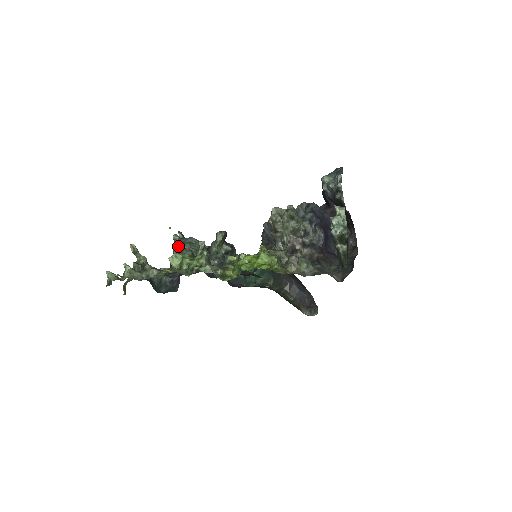
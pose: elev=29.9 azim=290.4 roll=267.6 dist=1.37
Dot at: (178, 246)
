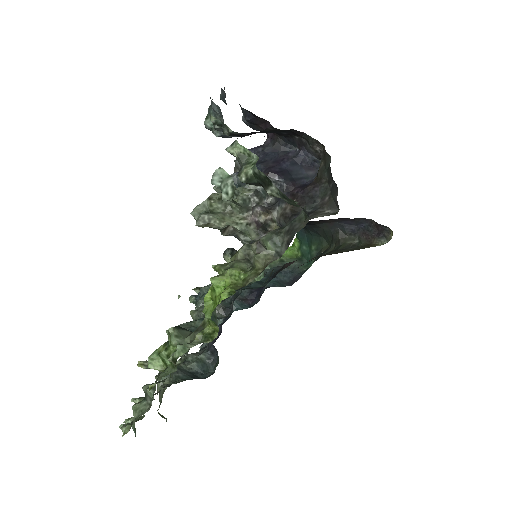
Dot at: occluded
